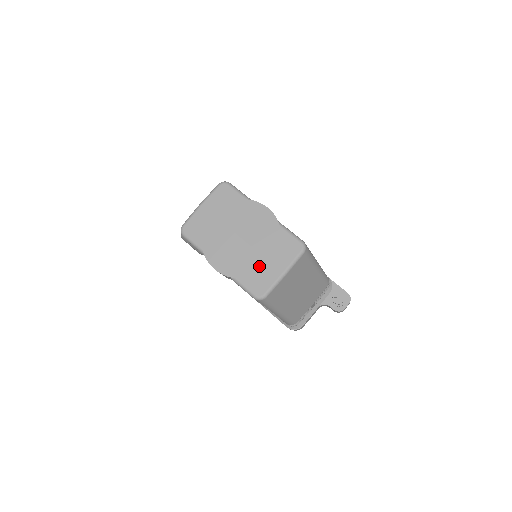
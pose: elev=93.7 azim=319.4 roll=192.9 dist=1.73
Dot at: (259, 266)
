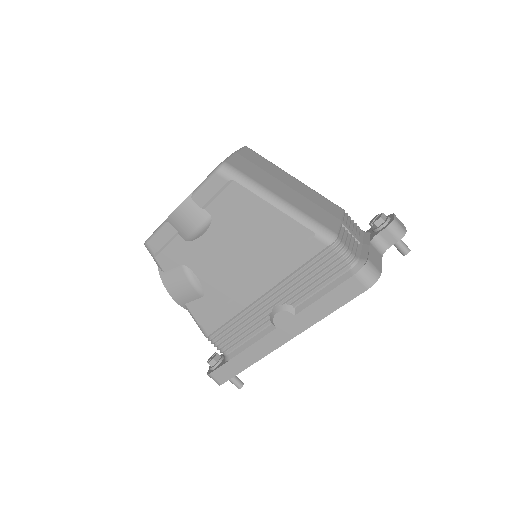
Dot at: occluded
